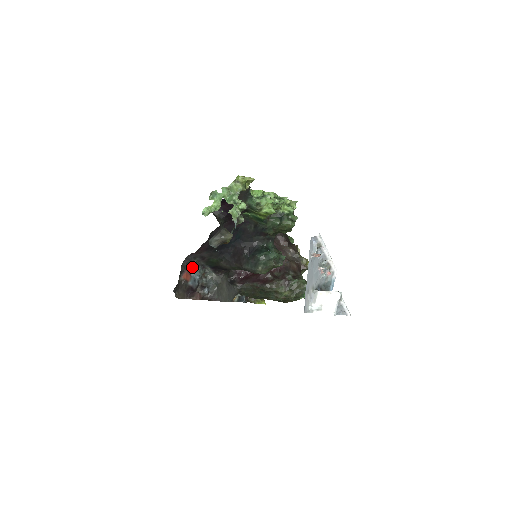
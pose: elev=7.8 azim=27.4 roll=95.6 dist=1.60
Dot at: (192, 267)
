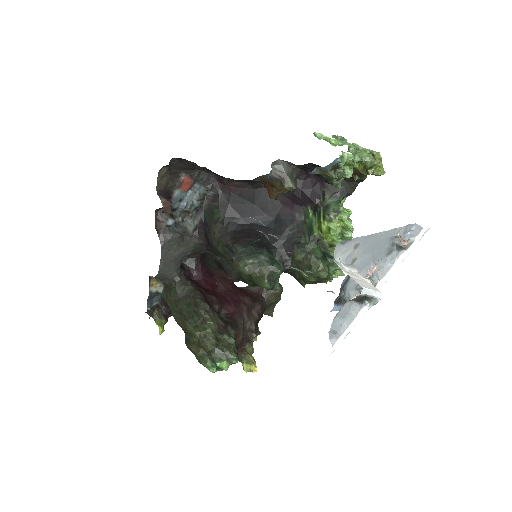
Dot at: (198, 189)
